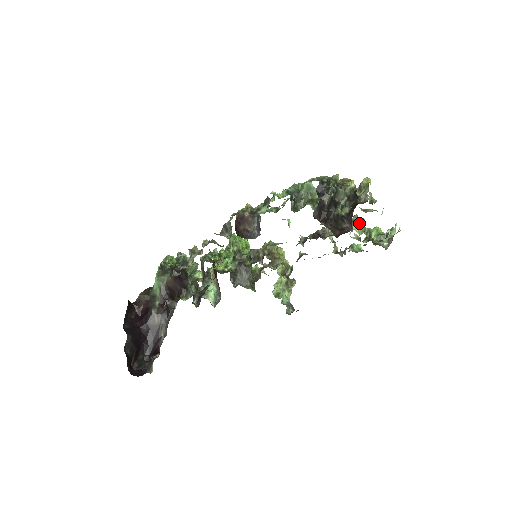
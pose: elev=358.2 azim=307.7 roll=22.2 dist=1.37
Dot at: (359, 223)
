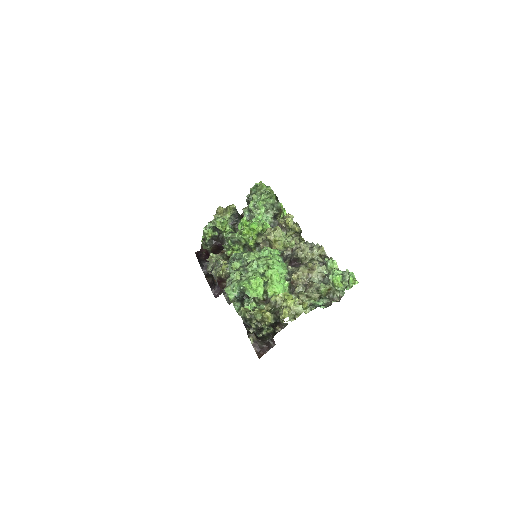
Dot at: (305, 296)
